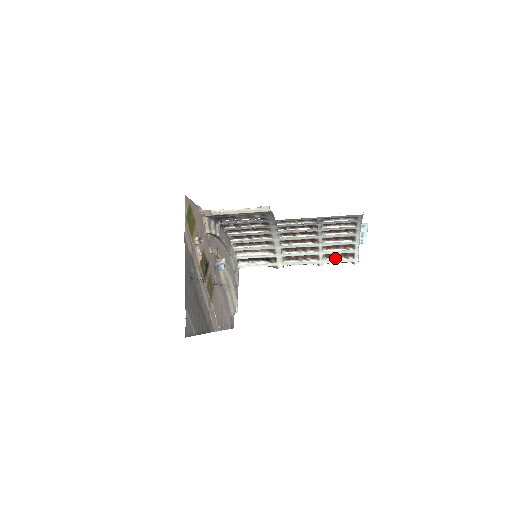
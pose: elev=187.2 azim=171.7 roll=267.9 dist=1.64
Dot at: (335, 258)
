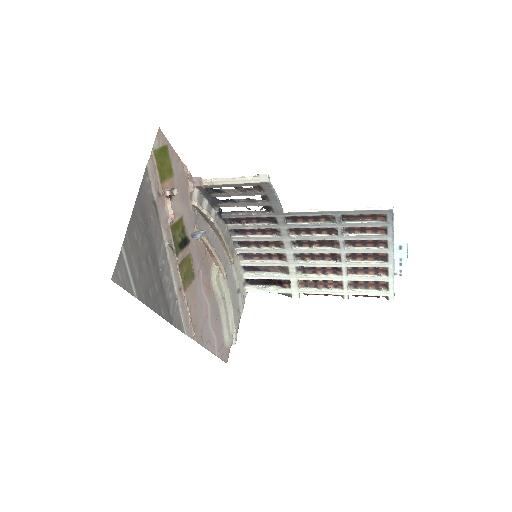
Dot at: (364, 289)
